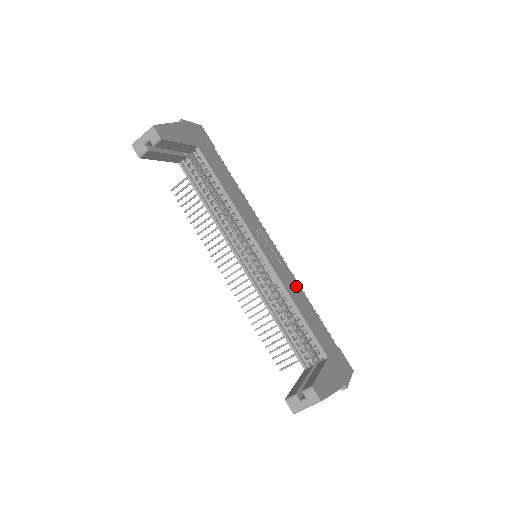
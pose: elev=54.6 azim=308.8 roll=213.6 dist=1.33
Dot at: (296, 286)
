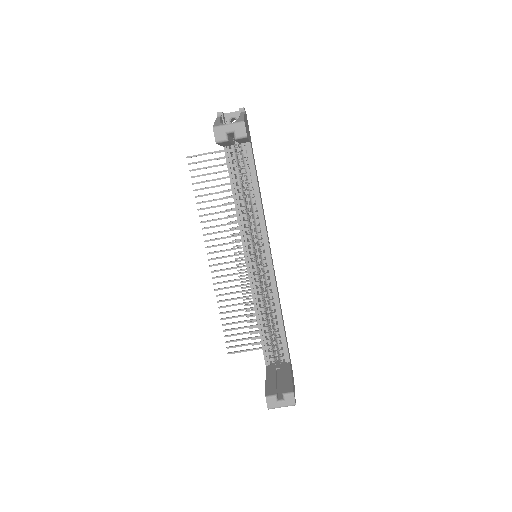
Dot at: occluded
